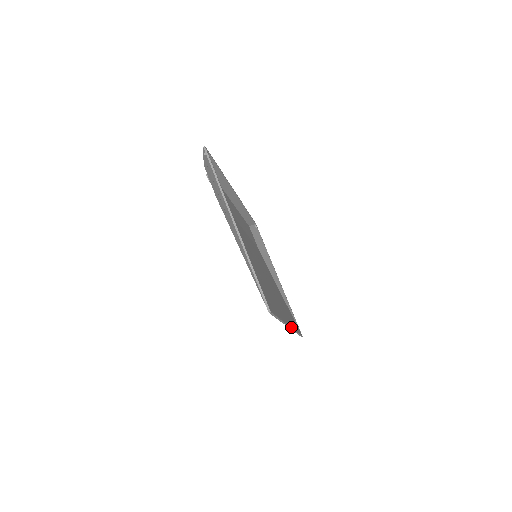
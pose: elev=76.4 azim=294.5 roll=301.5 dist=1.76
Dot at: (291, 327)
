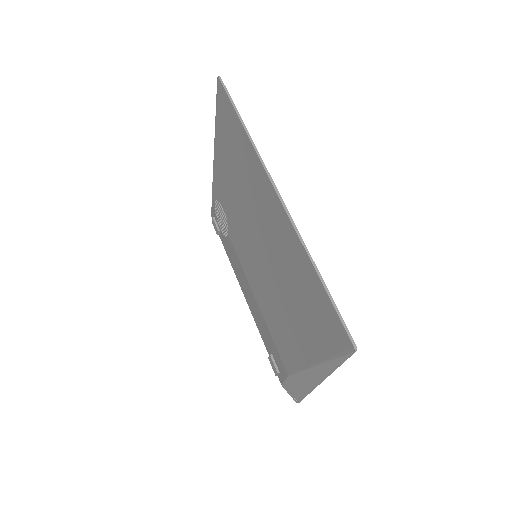
Dot at: (284, 206)
